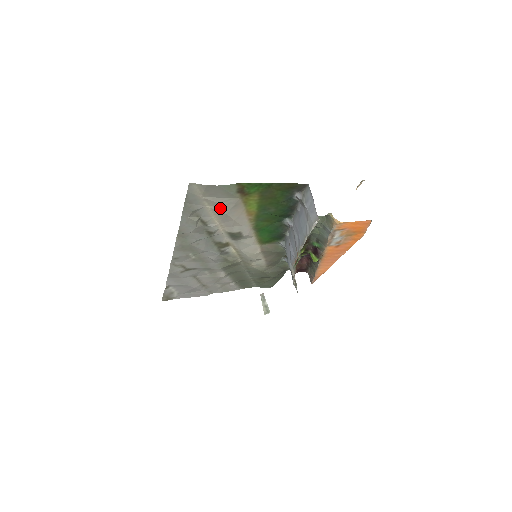
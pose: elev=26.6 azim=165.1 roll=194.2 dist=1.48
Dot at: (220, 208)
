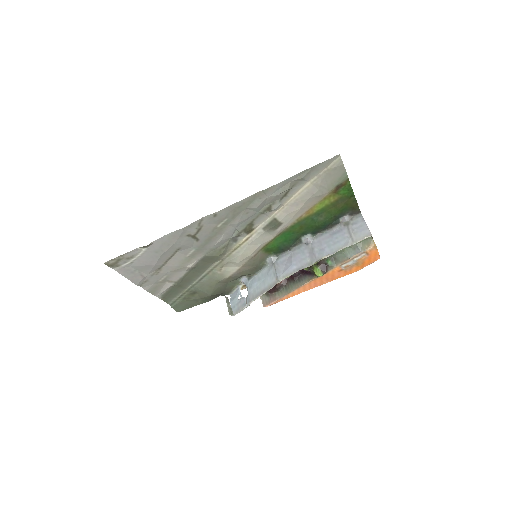
Dot at: (313, 190)
